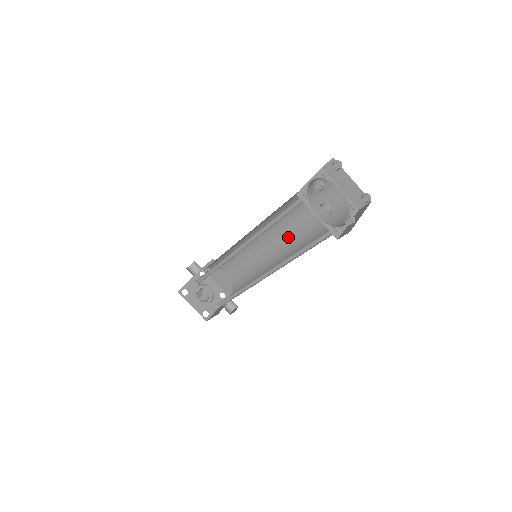
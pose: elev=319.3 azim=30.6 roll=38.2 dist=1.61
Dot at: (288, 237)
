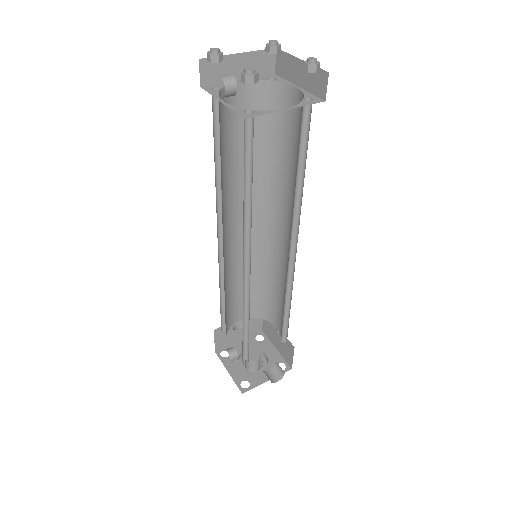
Dot at: (290, 217)
